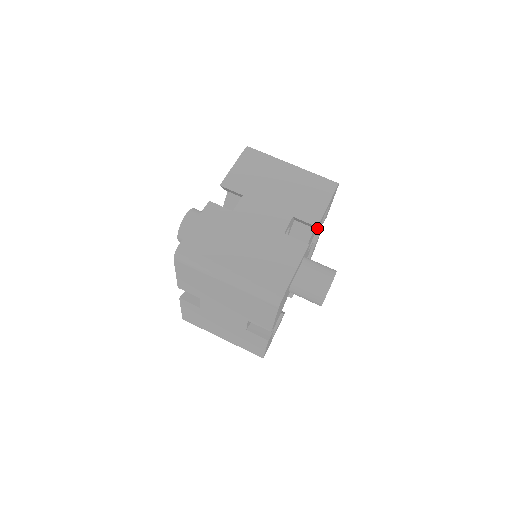
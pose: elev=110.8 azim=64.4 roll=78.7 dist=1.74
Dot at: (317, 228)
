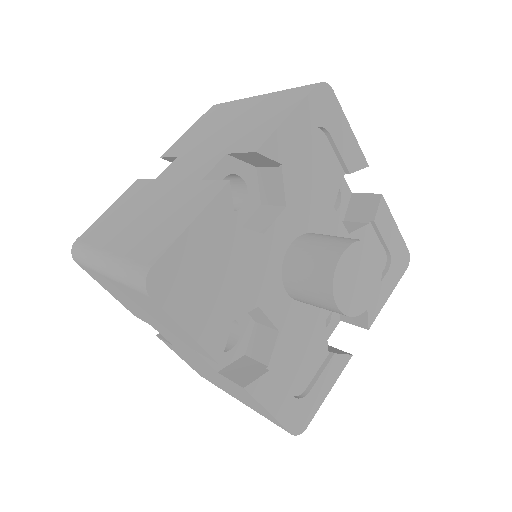
Dot at: (271, 159)
